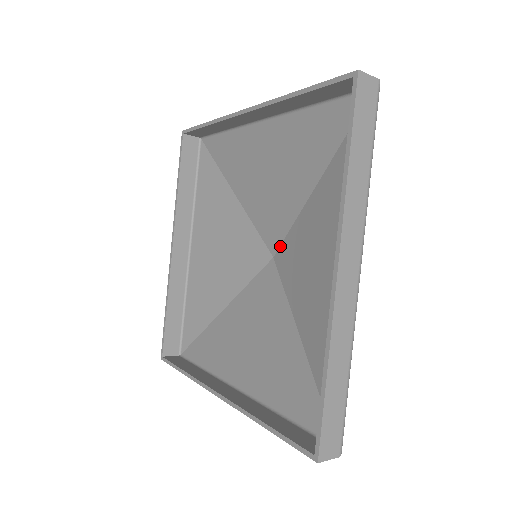
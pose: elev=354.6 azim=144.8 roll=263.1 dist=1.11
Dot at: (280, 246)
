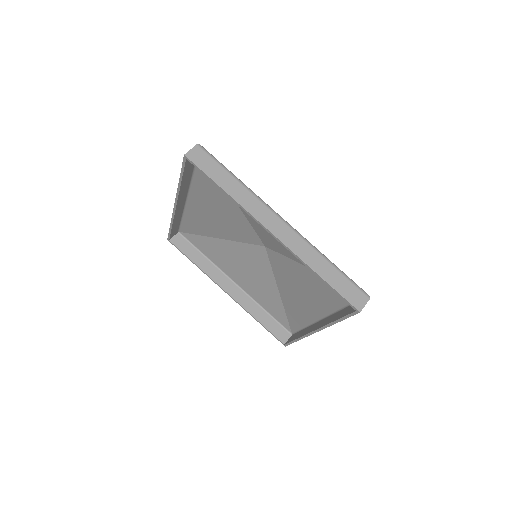
Dot at: (260, 239)
